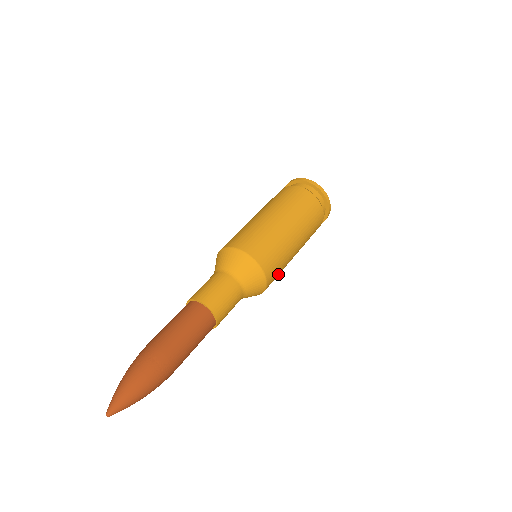
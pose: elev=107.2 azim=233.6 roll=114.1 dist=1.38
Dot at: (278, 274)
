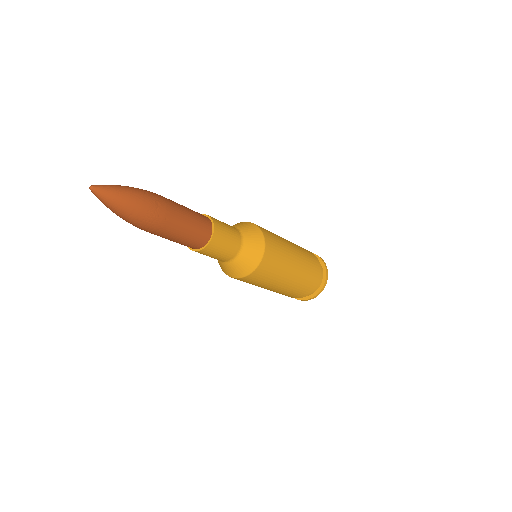
Dot at: (257, 282)
